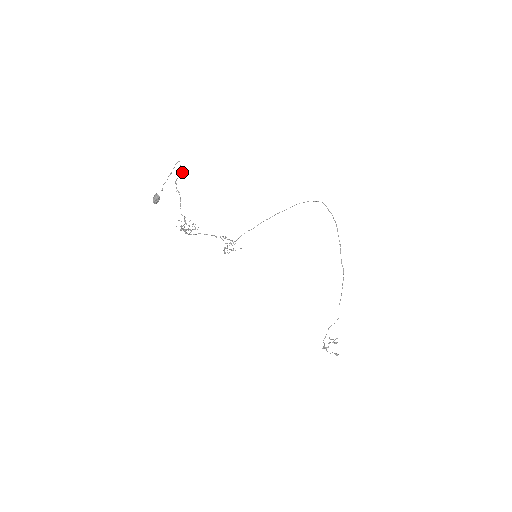
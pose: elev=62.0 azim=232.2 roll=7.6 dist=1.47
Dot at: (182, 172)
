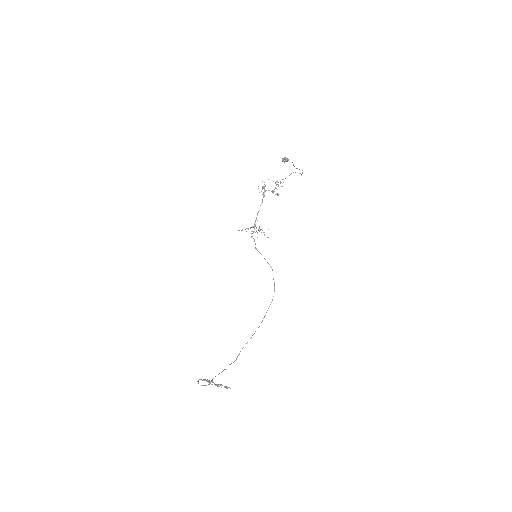
Dot at: occluded
